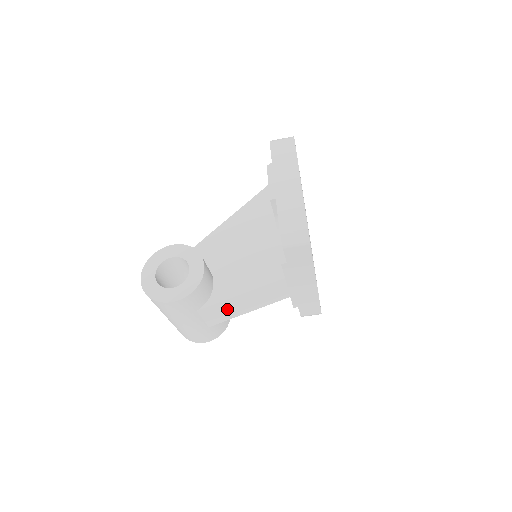
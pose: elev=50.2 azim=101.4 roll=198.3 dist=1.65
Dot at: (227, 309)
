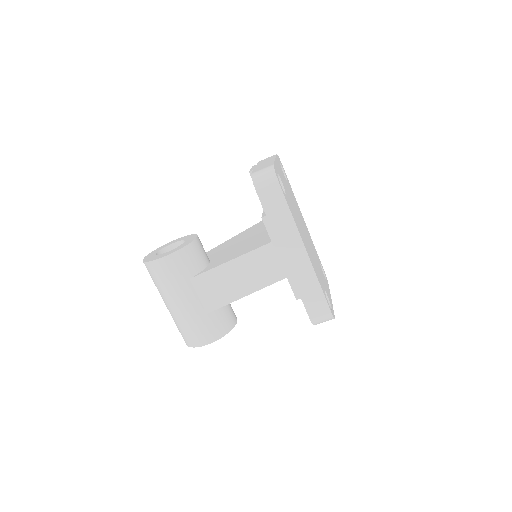
Dot at: (221, 284)
